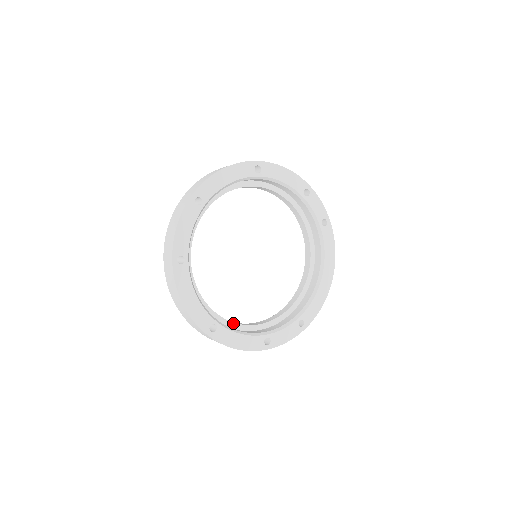
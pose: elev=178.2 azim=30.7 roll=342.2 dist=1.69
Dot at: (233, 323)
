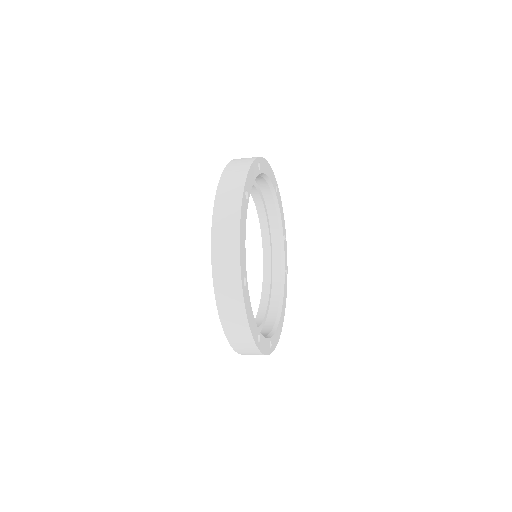
Dot at: occluded
